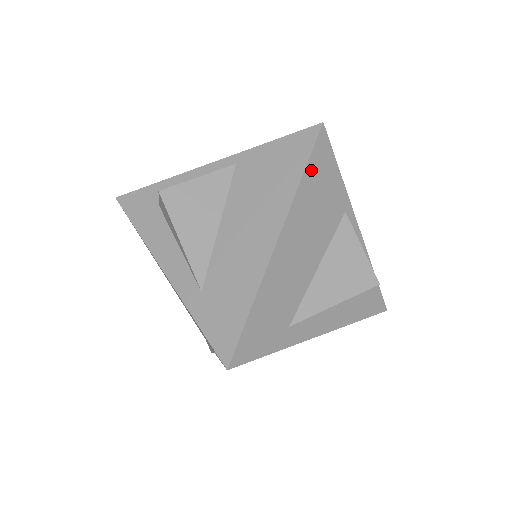
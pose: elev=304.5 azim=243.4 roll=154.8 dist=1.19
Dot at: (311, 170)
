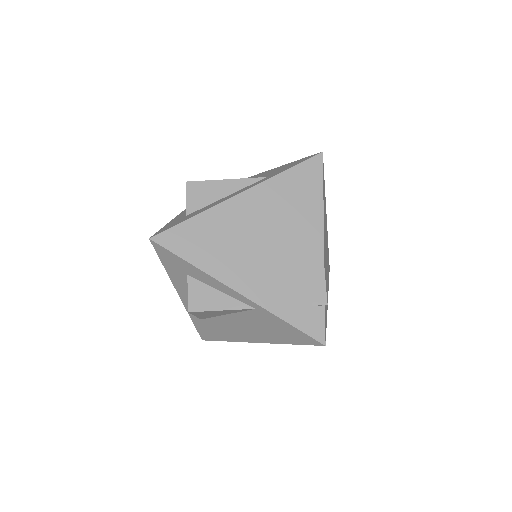
Dot at: occluded
